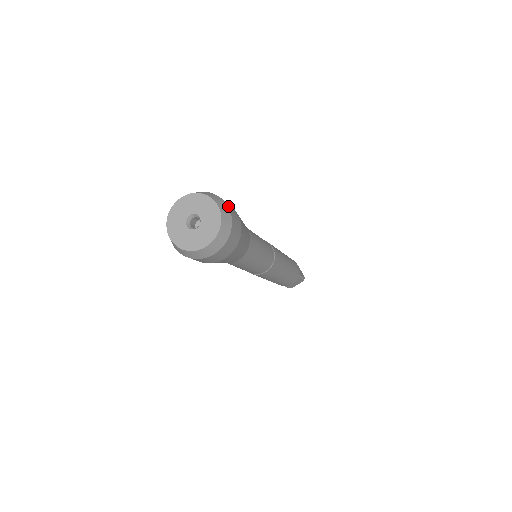
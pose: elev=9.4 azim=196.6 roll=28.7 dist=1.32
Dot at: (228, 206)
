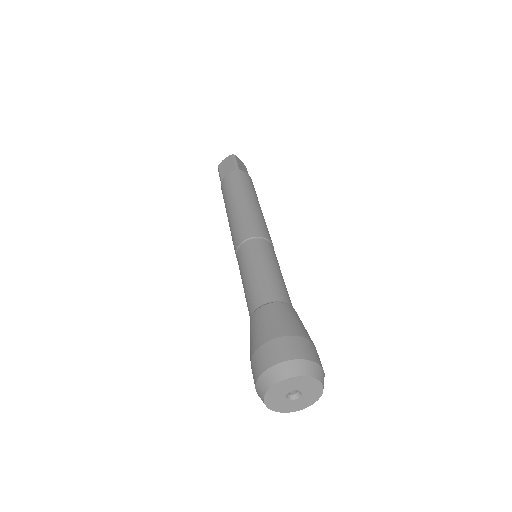
Dot at: (317, 362)
